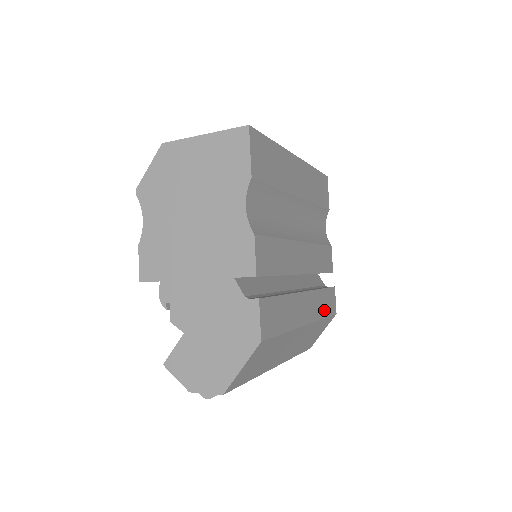
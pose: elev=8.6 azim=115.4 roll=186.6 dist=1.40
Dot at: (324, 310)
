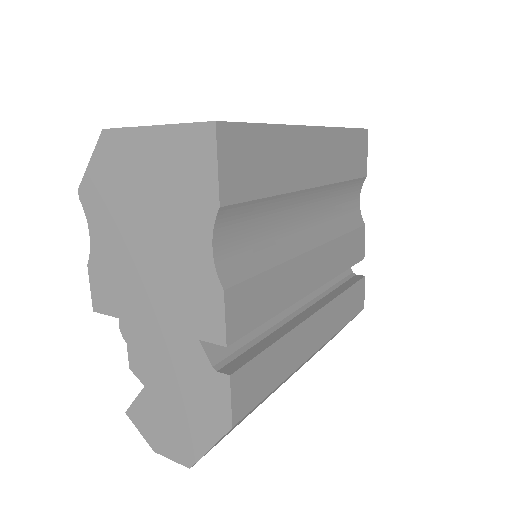
Dot at: (345, 316)
